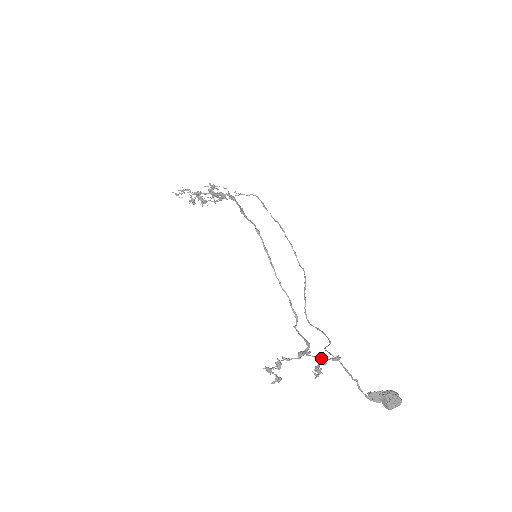
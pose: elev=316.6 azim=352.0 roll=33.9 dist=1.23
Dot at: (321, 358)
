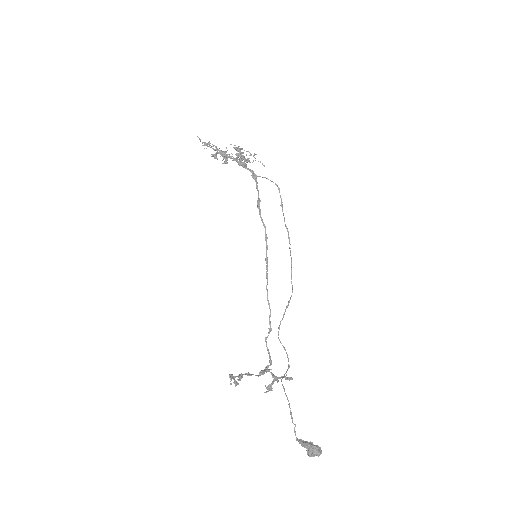
Dot at: (277, 377)
